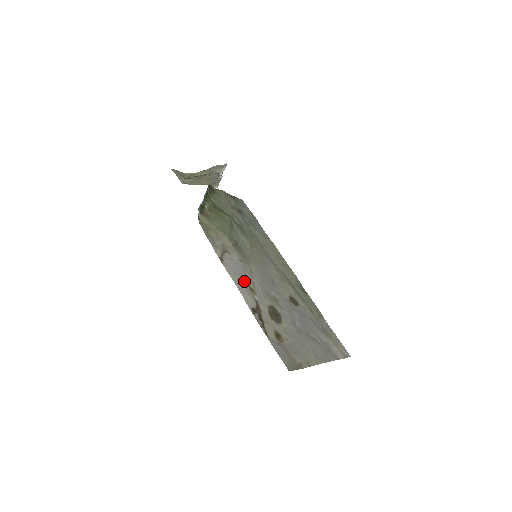
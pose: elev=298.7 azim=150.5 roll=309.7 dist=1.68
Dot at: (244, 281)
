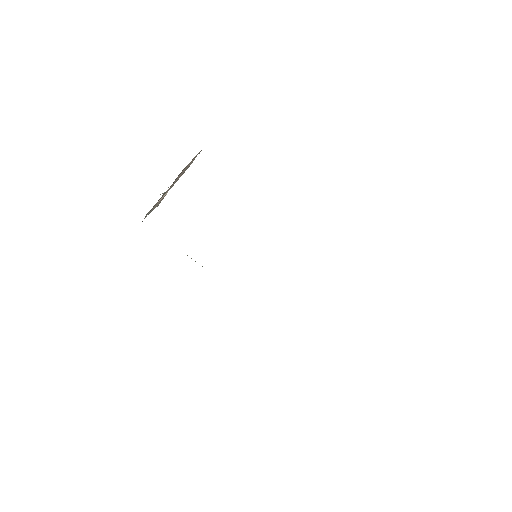
Dot at: occluded
